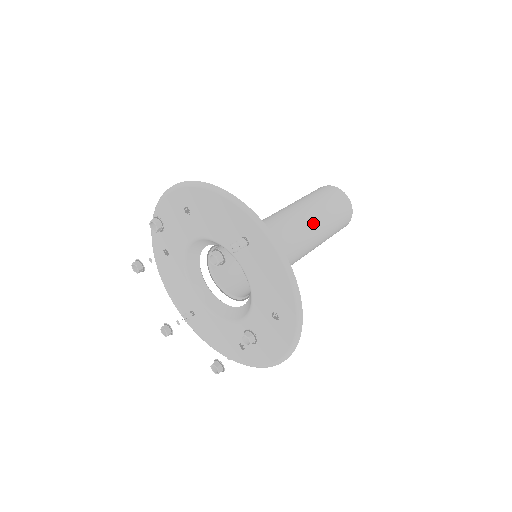
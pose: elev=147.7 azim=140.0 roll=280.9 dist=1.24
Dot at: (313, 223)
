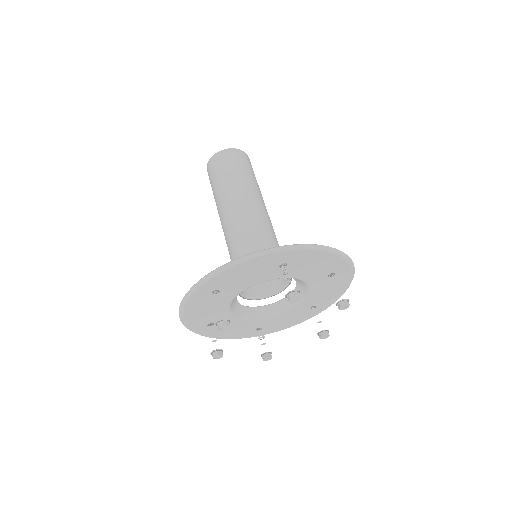
Dot at: (252, 194)
